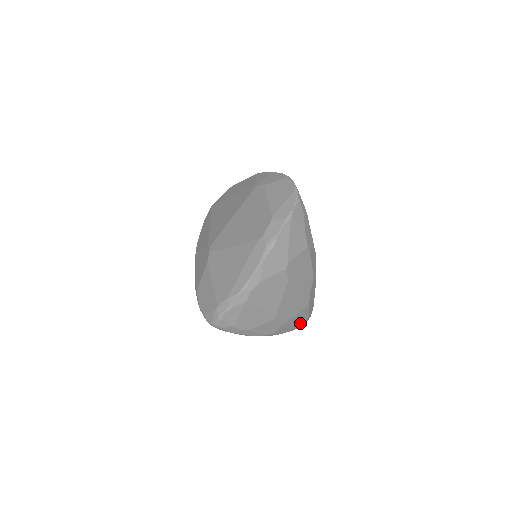
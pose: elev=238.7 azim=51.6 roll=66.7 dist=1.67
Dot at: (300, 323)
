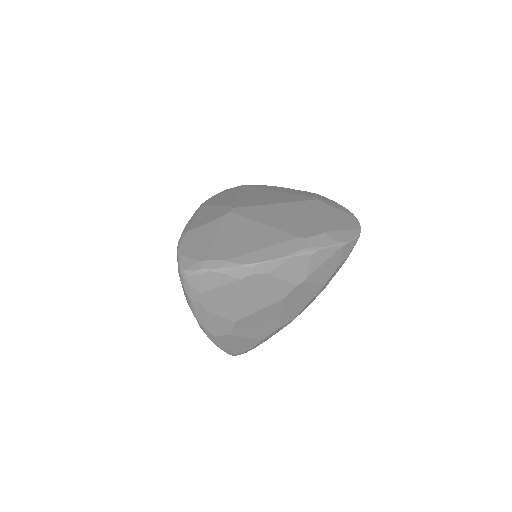
Dot at: (236, 350)
